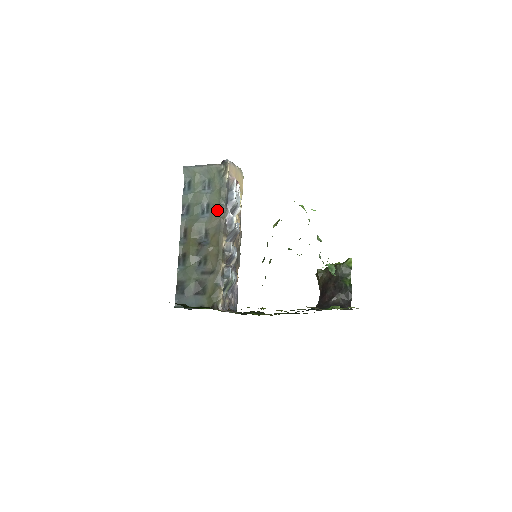
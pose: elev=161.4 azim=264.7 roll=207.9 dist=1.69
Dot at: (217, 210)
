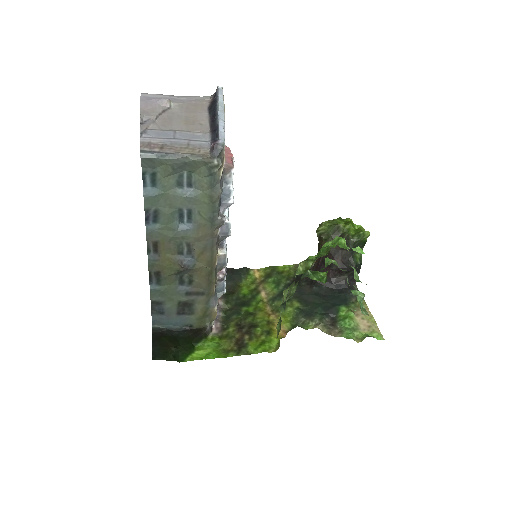
Dot at: (206, 221)
